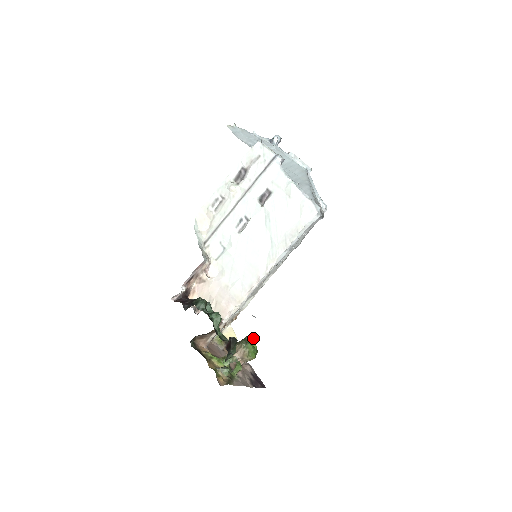
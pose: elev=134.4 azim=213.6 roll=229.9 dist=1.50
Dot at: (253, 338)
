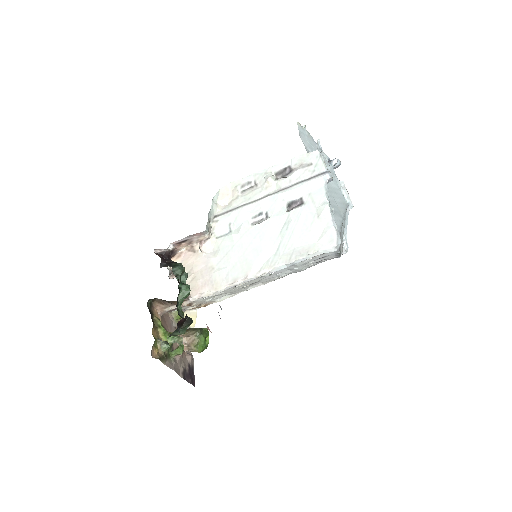
Dot at: (208, 328)
